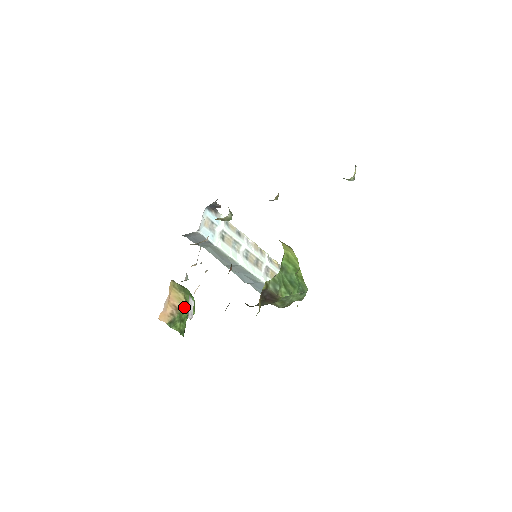
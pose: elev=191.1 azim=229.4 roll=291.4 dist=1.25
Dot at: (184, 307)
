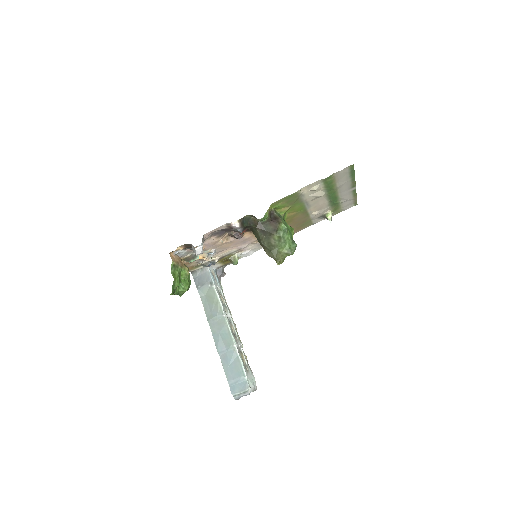
Dot at: (187, 269)
